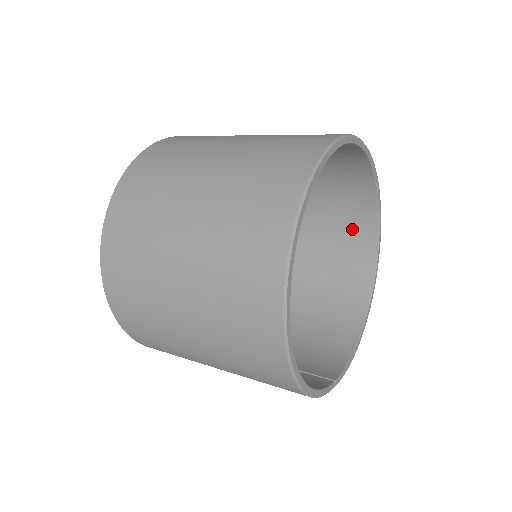
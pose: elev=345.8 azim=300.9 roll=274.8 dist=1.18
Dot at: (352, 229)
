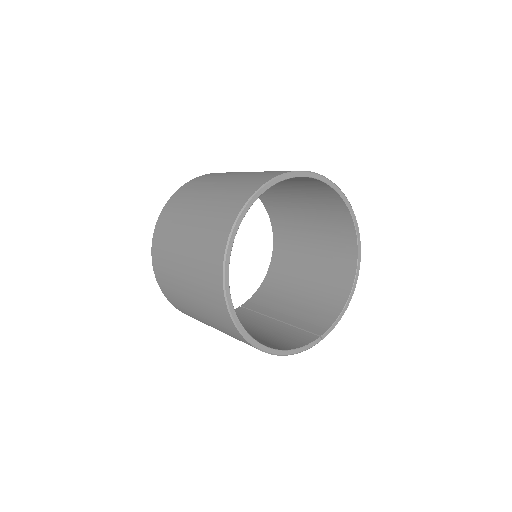
Dot at: (333, 212)
